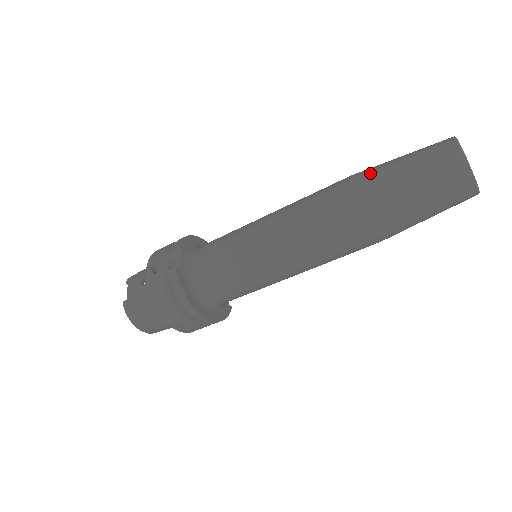
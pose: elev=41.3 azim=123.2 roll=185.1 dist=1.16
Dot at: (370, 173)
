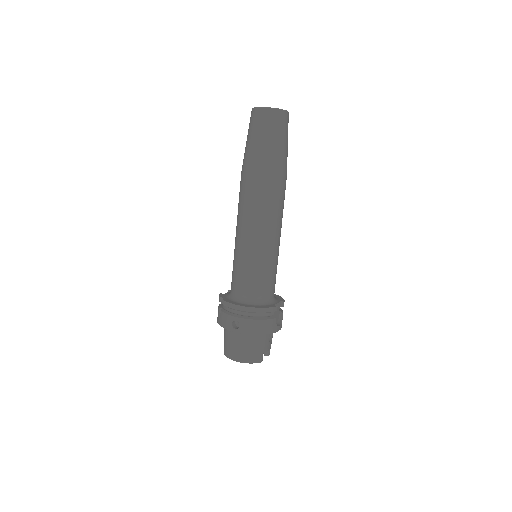
Dot at: occluded
